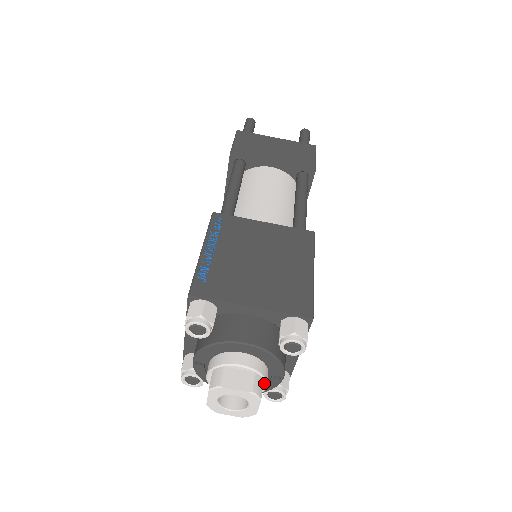
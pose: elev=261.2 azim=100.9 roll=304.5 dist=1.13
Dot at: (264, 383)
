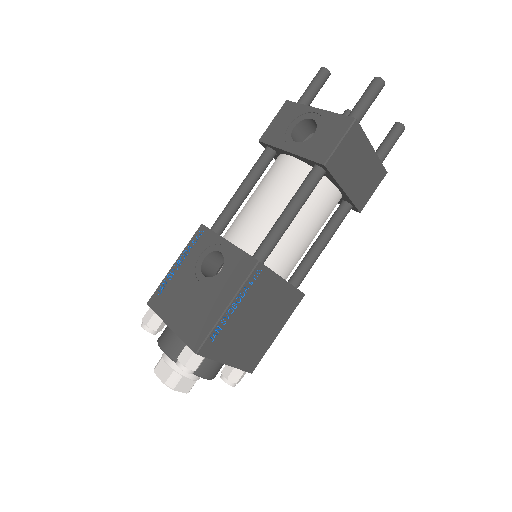
Dot at: occluded
